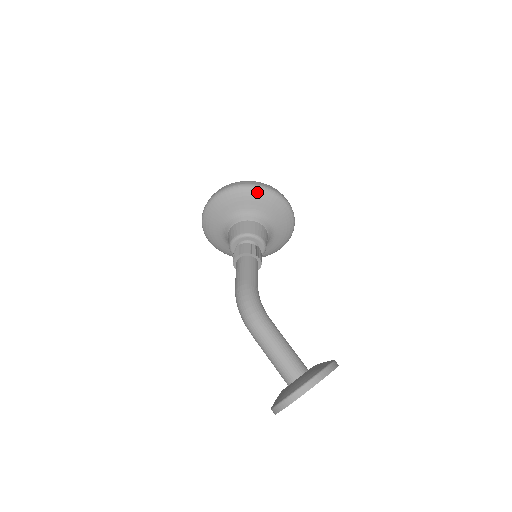
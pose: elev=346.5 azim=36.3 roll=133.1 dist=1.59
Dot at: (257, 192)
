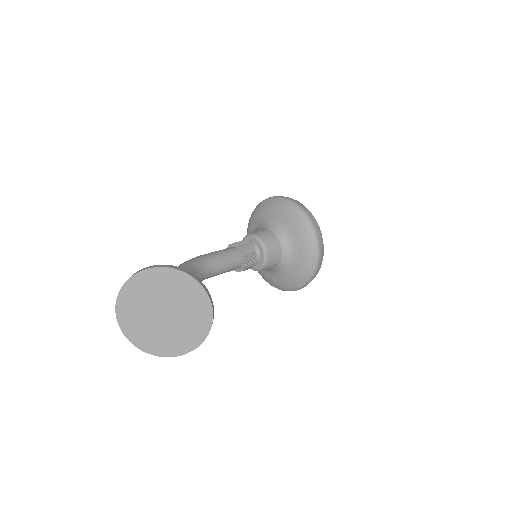
Dot at: (265, 203)
